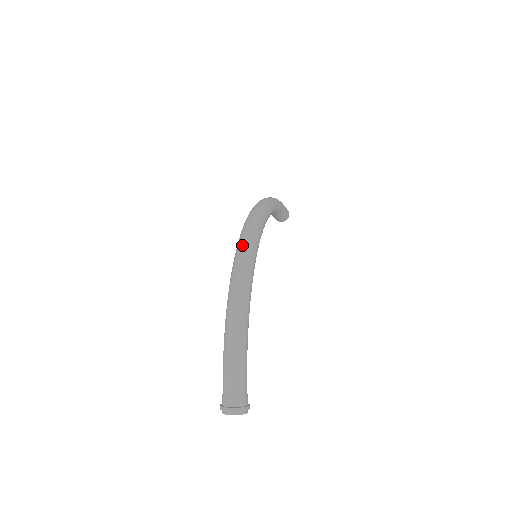
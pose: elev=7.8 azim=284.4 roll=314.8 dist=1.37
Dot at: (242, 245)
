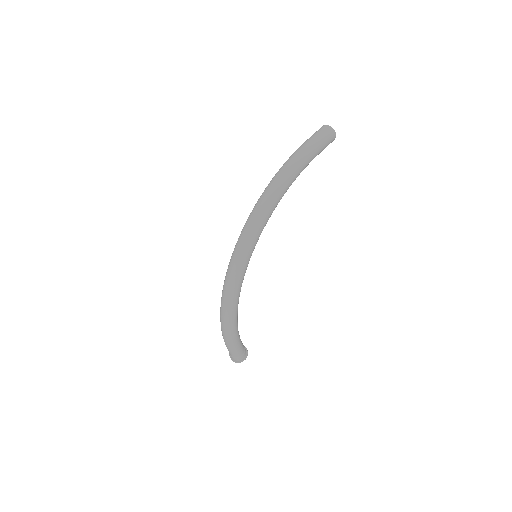
Dot at: (227, 279)
